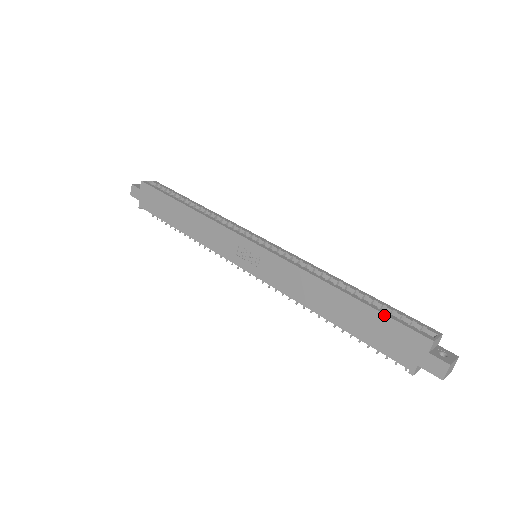
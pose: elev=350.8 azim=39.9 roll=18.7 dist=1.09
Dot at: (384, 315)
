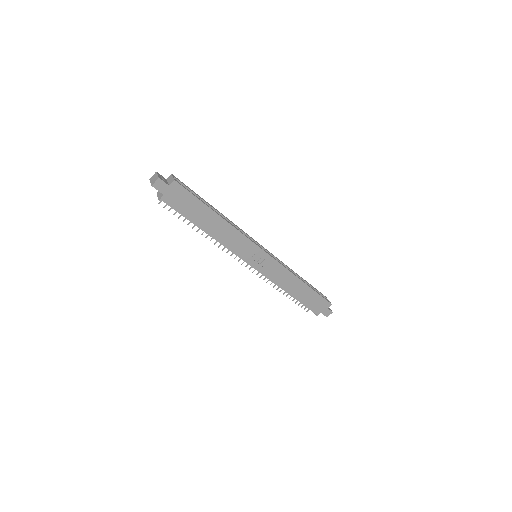
Dot at: (319, 294)
